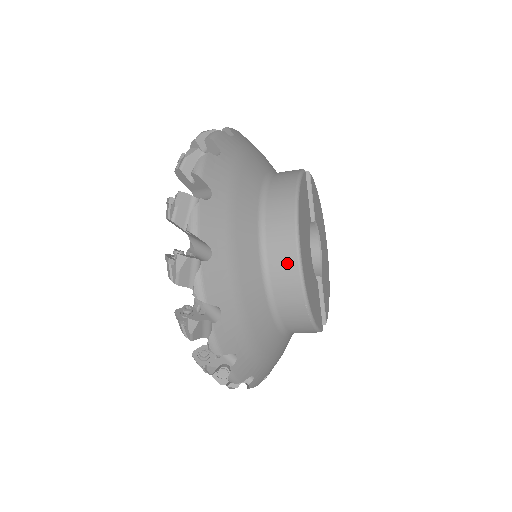
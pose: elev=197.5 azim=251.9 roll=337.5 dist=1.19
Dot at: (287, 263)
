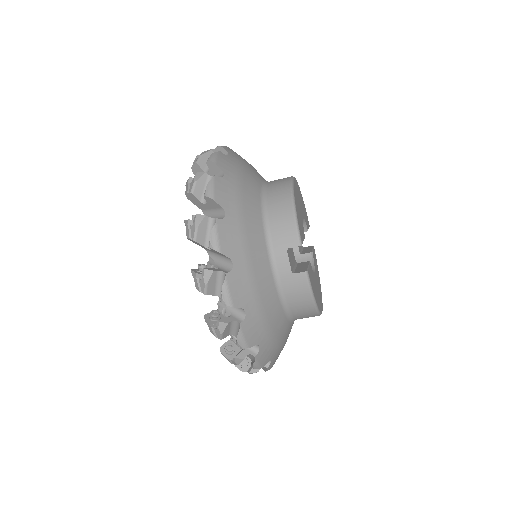
Dot at: (283, 178)
